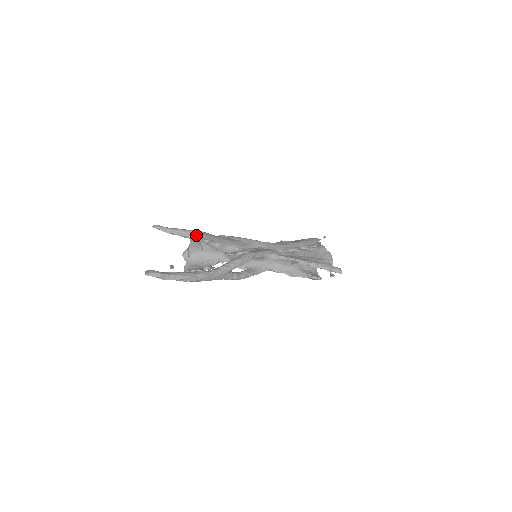
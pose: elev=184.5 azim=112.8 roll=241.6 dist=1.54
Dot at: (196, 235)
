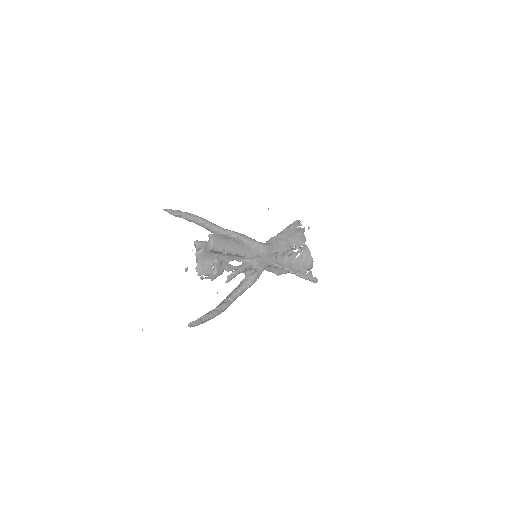
Dot at: (214, 245)
